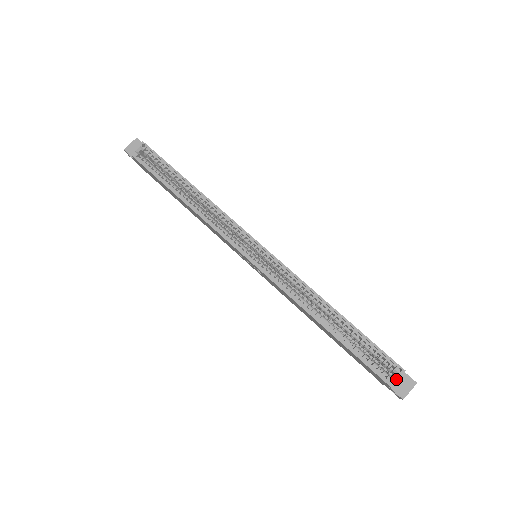
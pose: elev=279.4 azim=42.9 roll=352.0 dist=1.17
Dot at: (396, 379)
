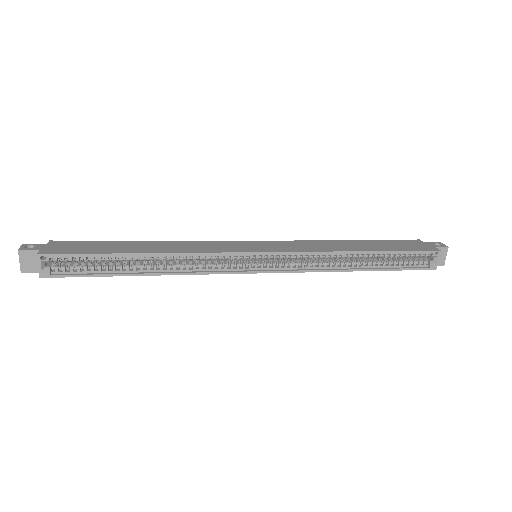
Dot at: (437, 262)
